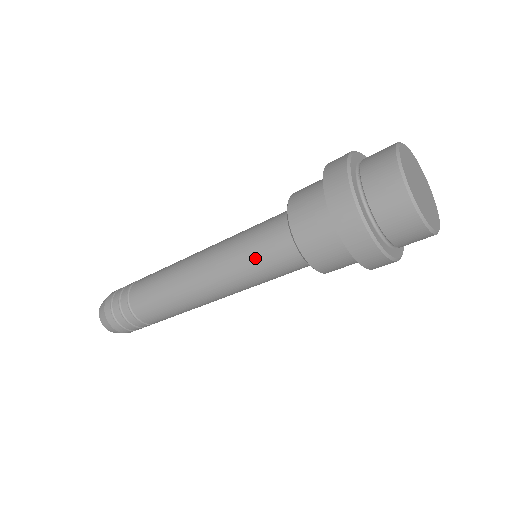
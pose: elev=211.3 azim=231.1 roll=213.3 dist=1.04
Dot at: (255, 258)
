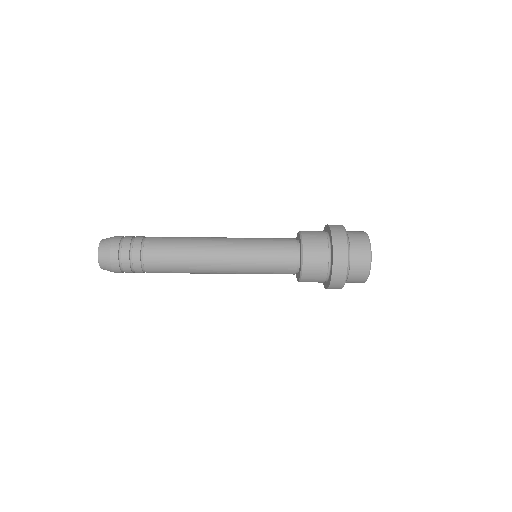
Dot at: (267, 265)
